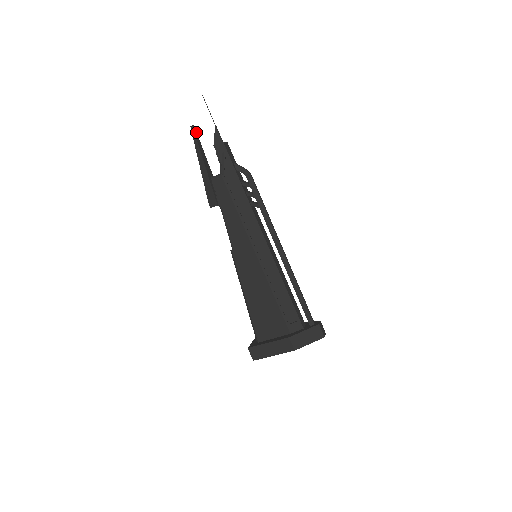
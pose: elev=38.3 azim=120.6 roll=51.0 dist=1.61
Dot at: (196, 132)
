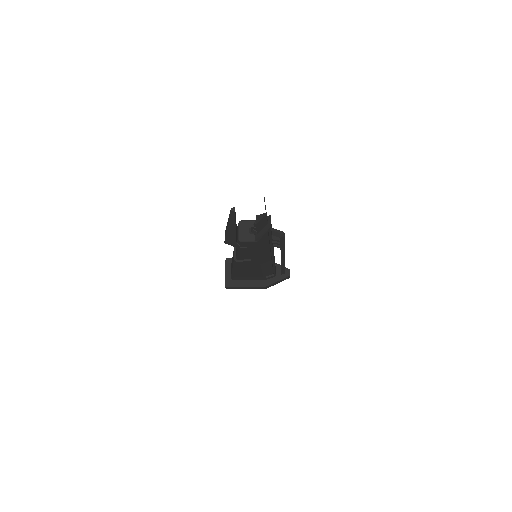
Dot at: occluded
